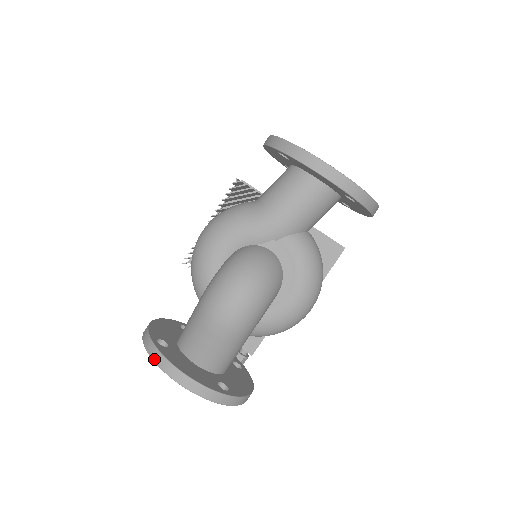
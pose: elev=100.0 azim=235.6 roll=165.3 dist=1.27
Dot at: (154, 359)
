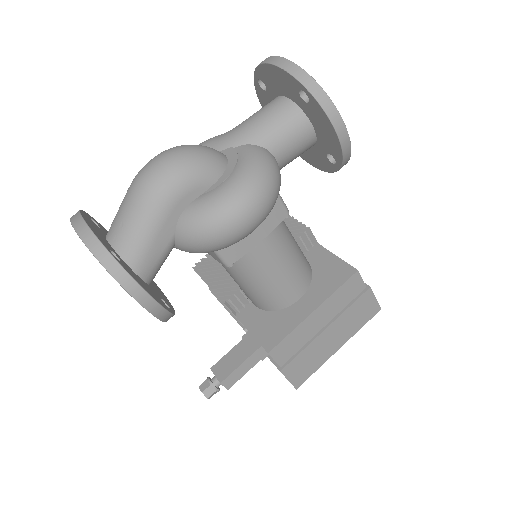
Dot at: occluded
